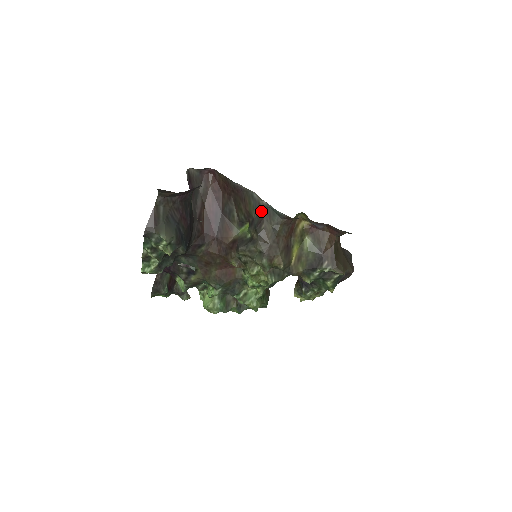
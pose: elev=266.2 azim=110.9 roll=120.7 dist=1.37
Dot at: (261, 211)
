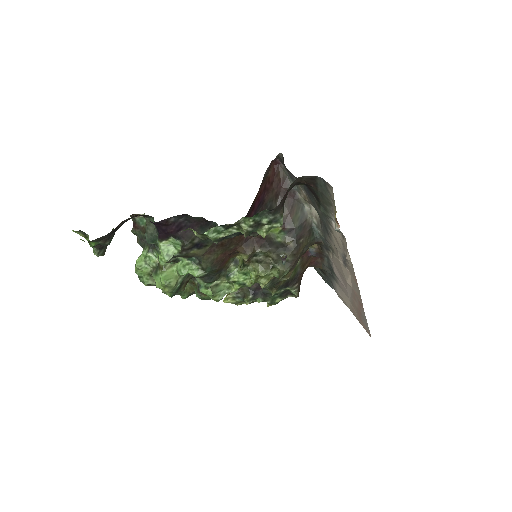
Dot at: (304, 226)
